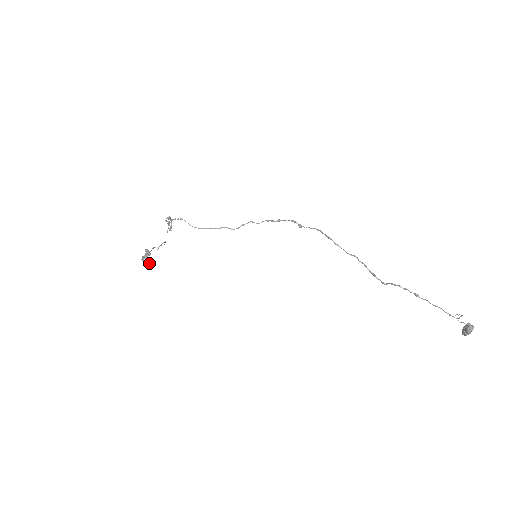
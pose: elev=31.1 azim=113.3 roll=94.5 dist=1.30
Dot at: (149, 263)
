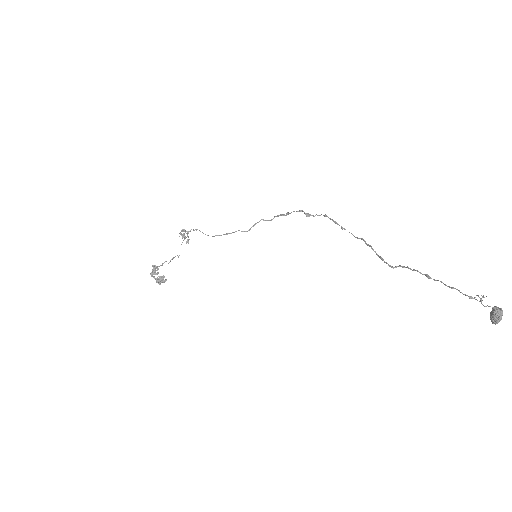
Dot at: (159, 278)
